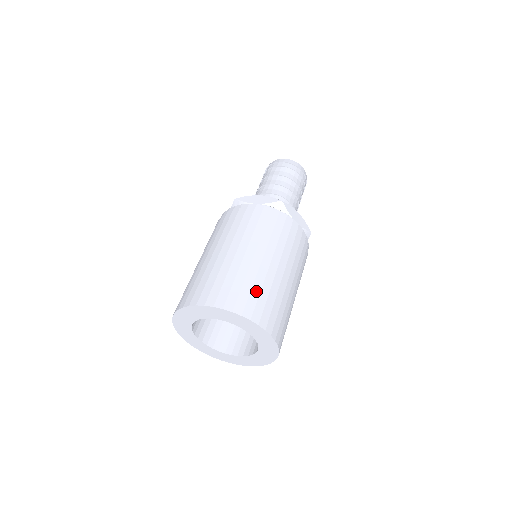
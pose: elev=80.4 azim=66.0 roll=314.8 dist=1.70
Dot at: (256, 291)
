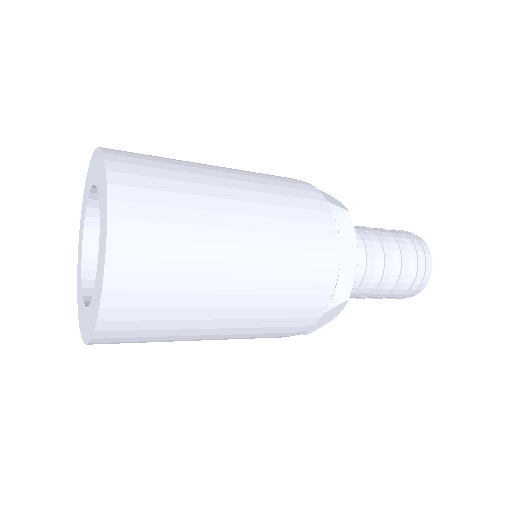
Dot at: (169, 199)
